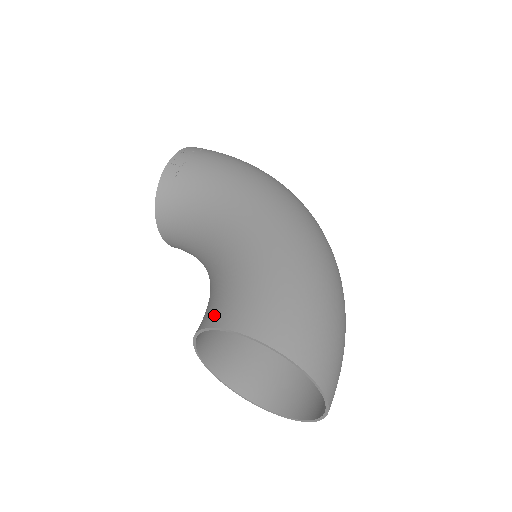
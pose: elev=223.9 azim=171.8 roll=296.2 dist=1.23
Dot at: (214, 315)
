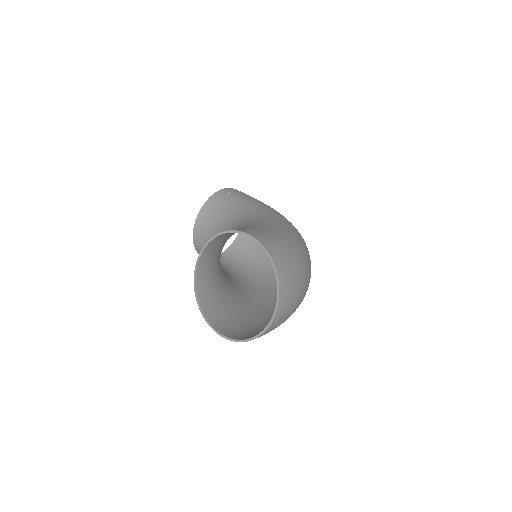
Dot at: occluded
